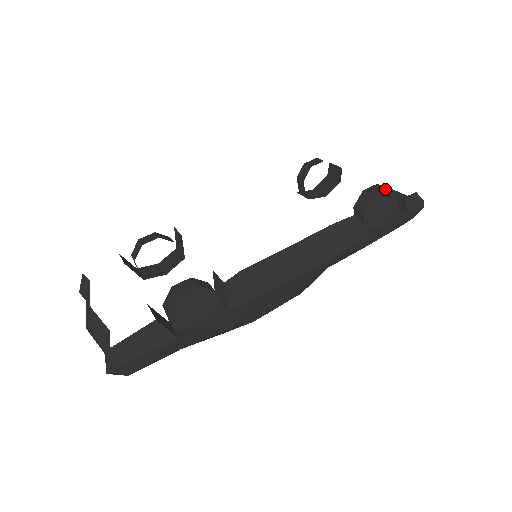
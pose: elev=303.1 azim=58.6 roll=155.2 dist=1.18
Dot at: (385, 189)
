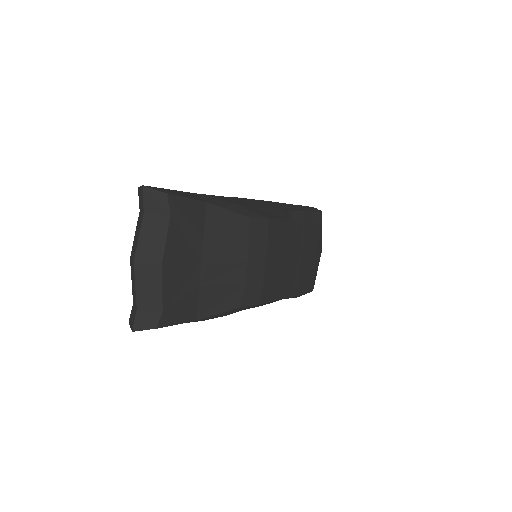
Dot at: occluded
